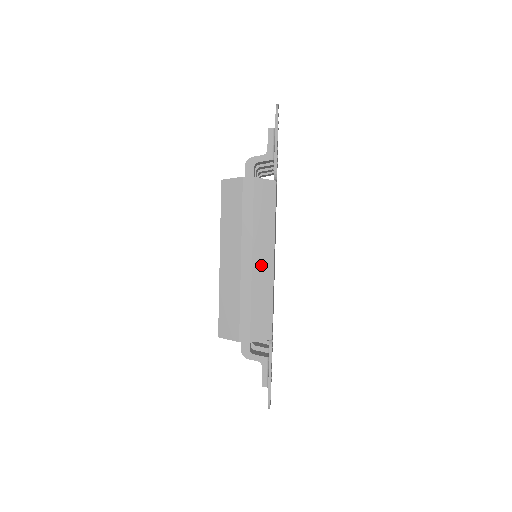
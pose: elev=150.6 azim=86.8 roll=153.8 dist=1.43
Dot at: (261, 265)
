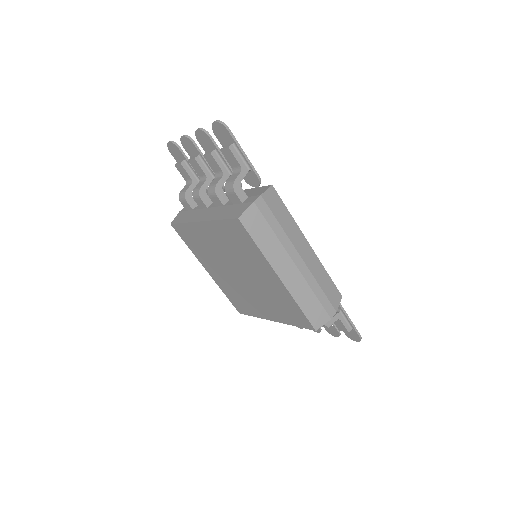
Dot at: (307, 255)
